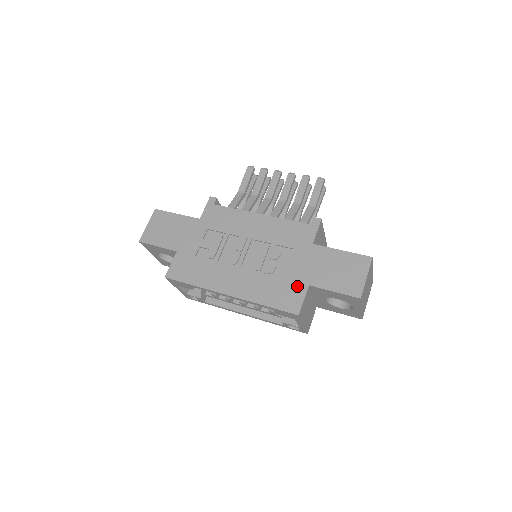
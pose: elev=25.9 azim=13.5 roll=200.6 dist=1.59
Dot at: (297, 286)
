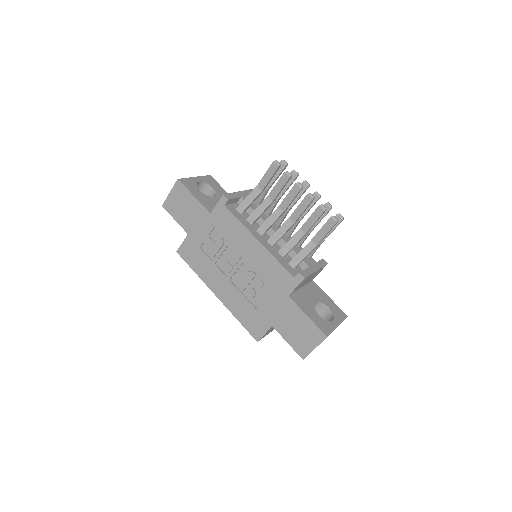
Dot at: (264, 321)
